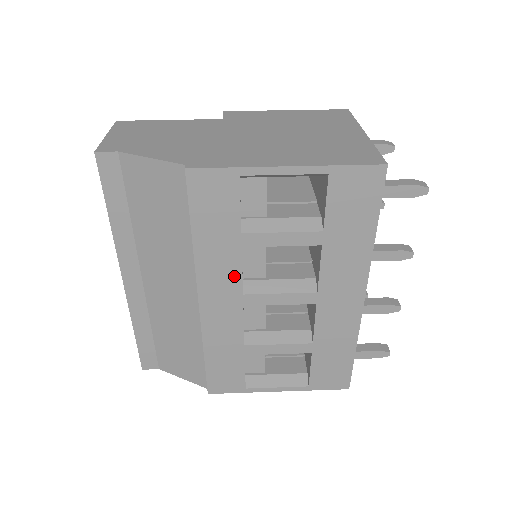
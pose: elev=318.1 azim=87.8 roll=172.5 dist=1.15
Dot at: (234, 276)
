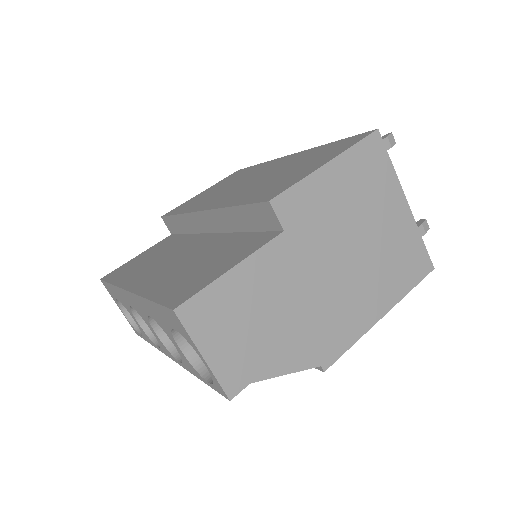
Dot at: occluded
